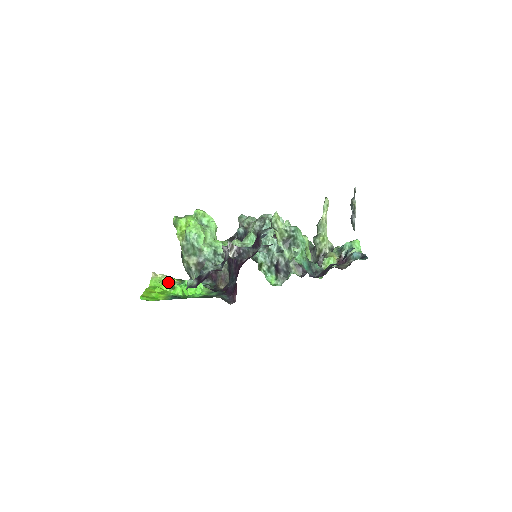
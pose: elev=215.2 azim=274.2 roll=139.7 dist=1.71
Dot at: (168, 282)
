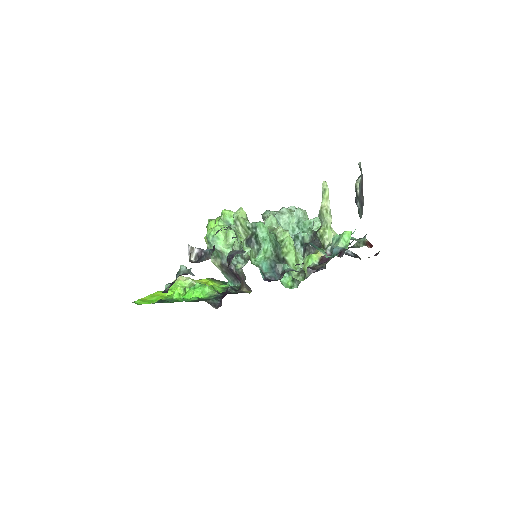
Dot at: (189, 285)
